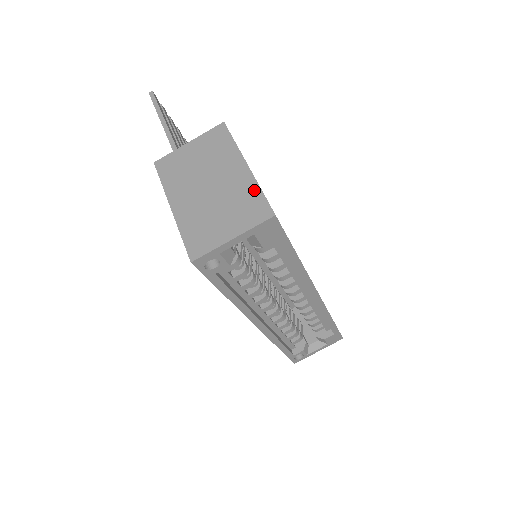
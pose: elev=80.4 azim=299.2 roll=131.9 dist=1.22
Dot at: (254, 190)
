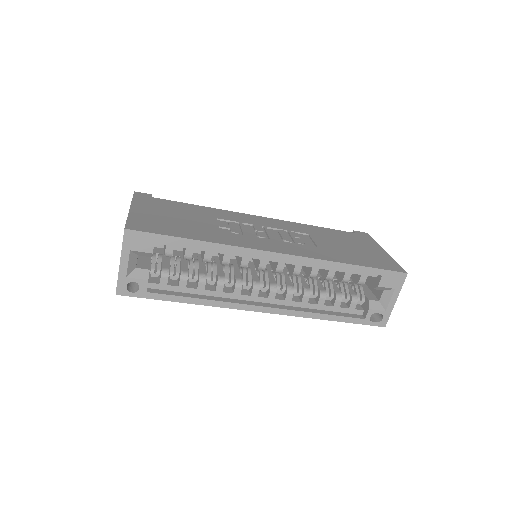
Dot at: occluded
